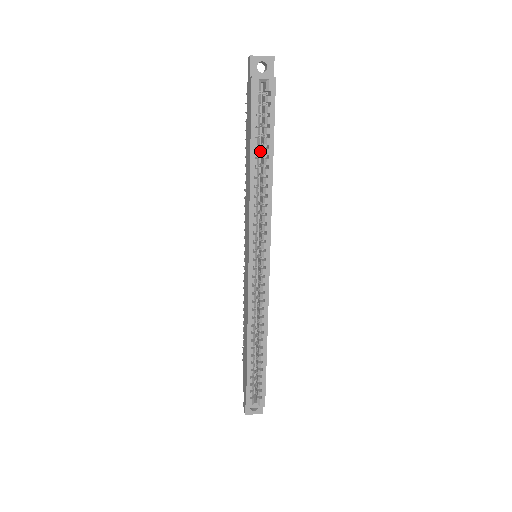
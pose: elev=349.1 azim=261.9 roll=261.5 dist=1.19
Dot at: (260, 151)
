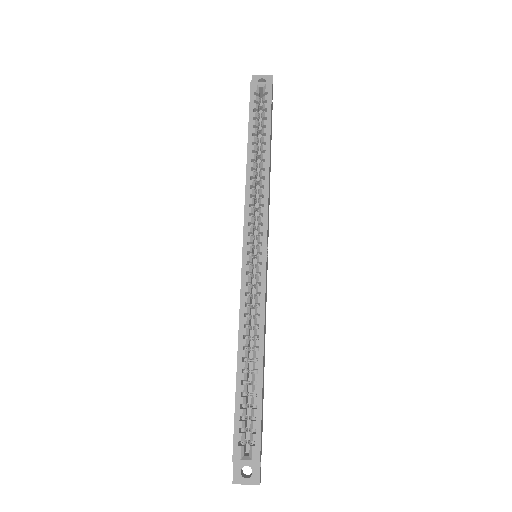
Dot at: occluded
